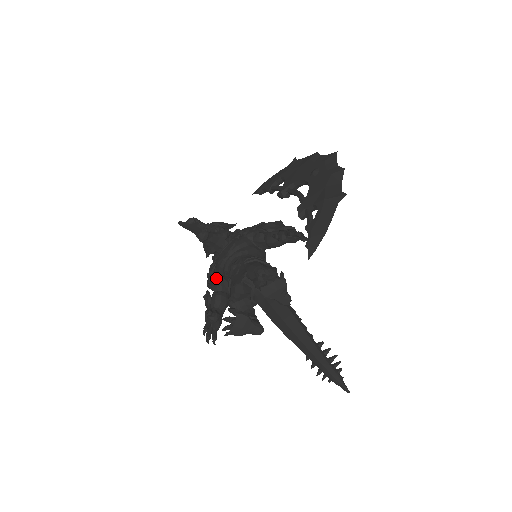
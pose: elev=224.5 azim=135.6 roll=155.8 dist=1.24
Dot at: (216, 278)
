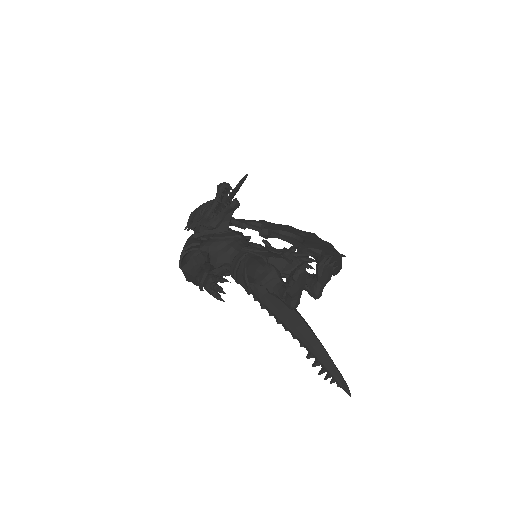
Dot at: (204, 251)
